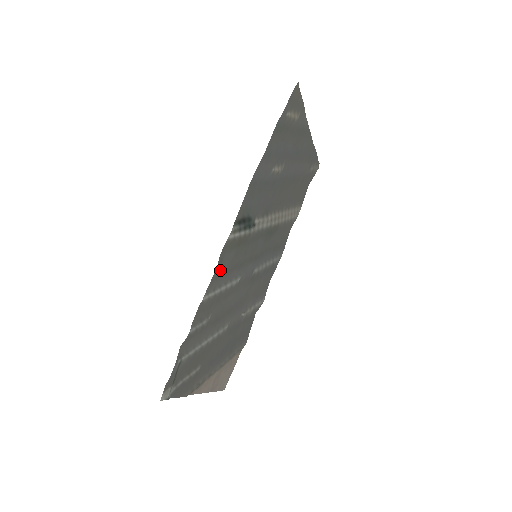
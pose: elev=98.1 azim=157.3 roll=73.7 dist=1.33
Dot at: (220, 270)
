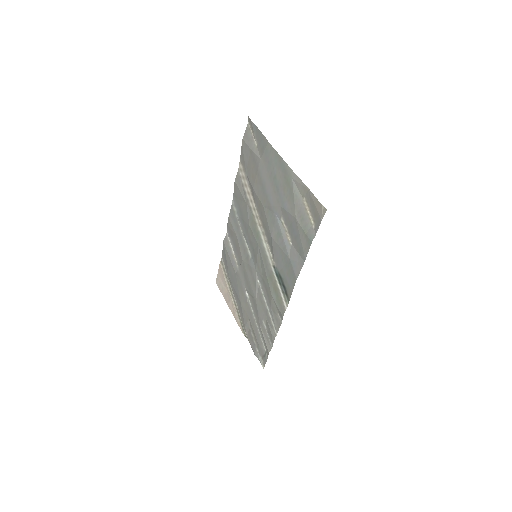
Dot at: (277, 315)
